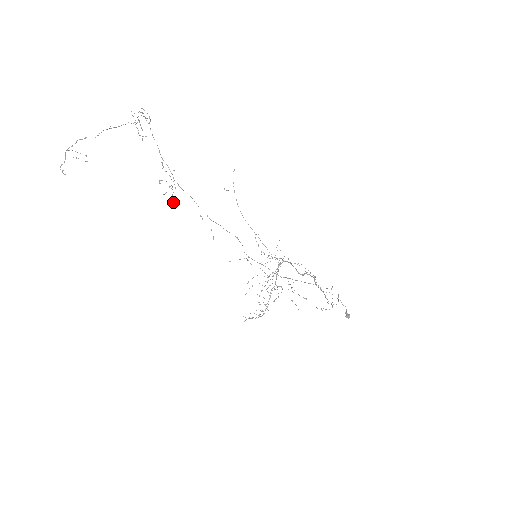
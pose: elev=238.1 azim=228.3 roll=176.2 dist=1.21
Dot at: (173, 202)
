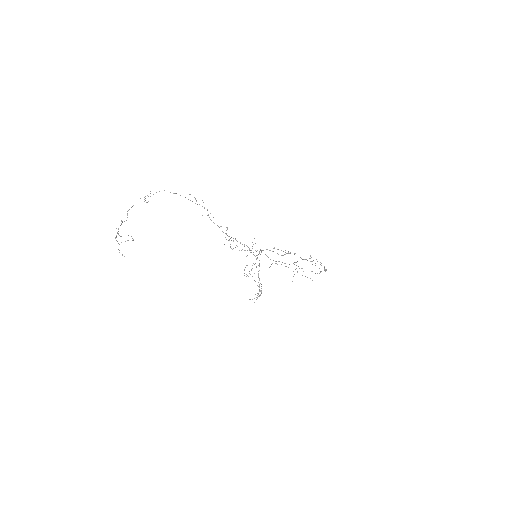
Dot at: (233, 248)
